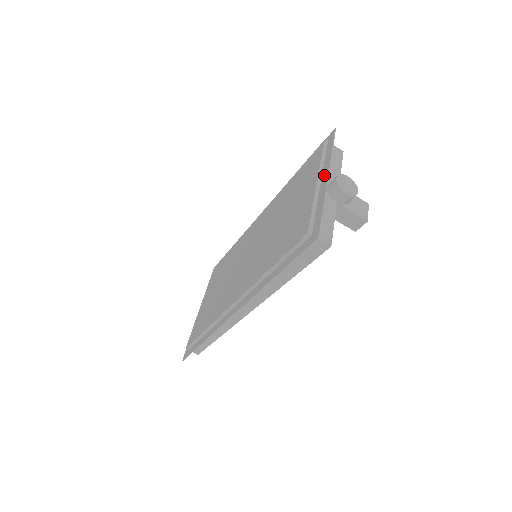
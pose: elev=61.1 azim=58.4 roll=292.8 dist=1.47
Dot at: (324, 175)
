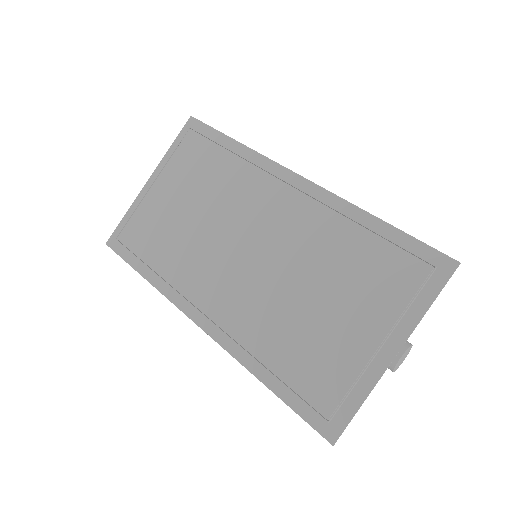
Dot at: (394, 342)
